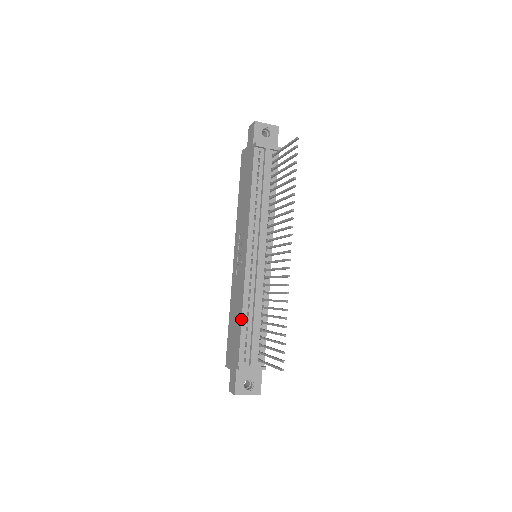
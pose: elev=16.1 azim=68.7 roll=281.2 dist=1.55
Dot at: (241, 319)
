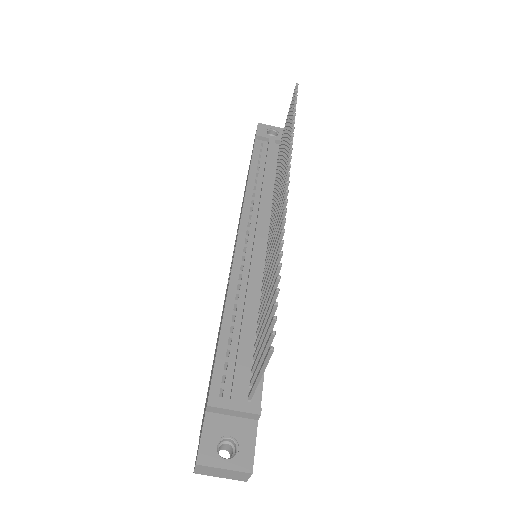
Dot at: occluded
